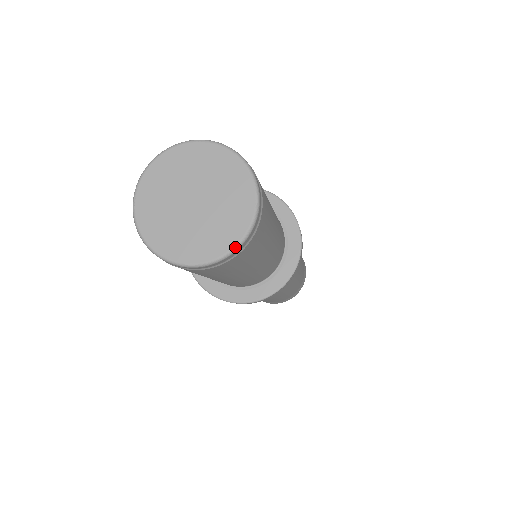
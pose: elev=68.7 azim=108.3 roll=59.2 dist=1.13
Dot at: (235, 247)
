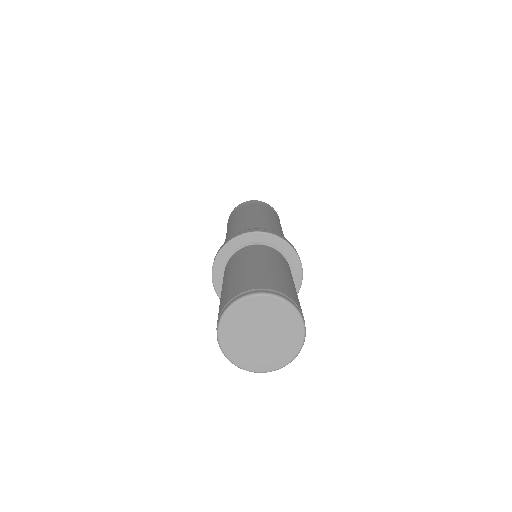
Dot at: (255, 372)
